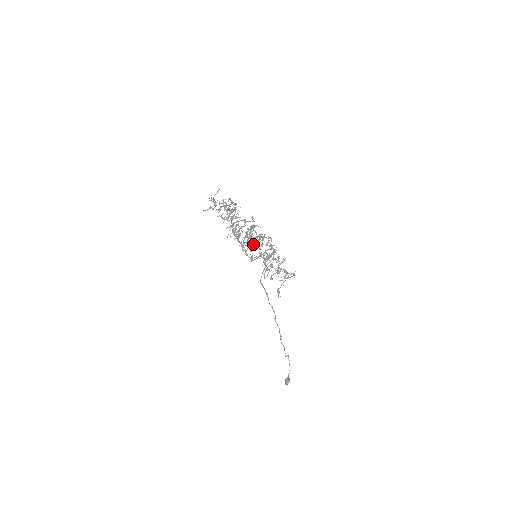
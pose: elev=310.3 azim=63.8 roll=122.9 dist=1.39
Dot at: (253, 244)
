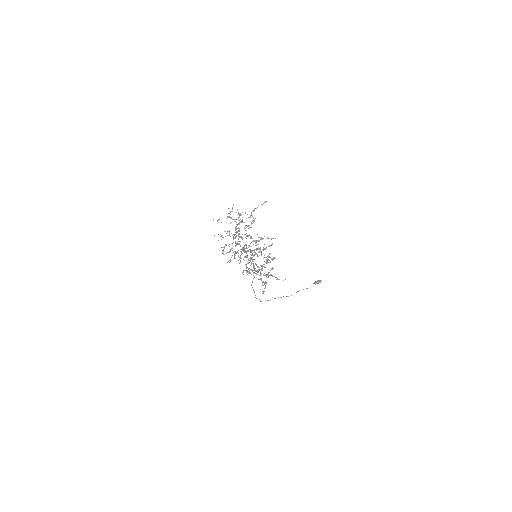
Dot at: (245, 256)
